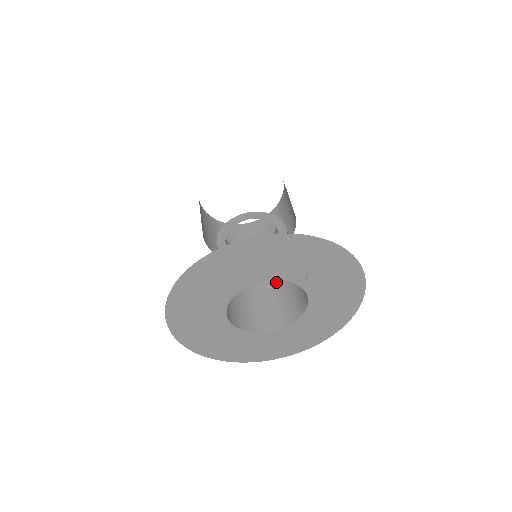
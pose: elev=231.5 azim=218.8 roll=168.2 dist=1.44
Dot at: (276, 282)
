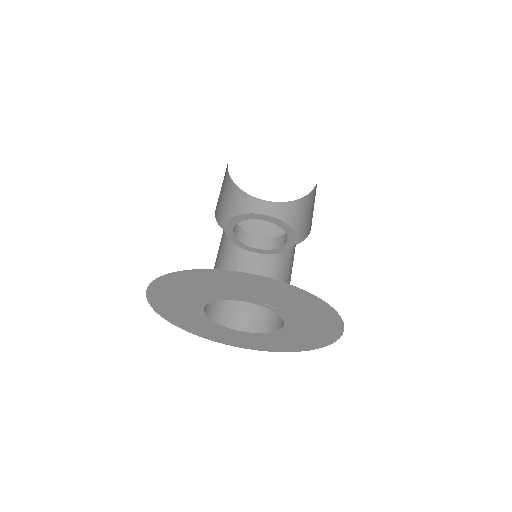
Dot at: occluded
